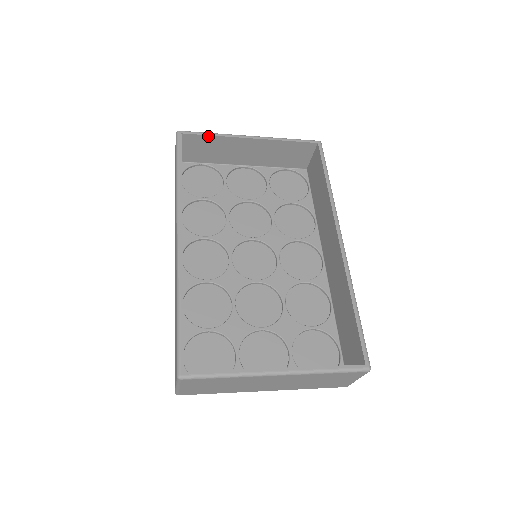
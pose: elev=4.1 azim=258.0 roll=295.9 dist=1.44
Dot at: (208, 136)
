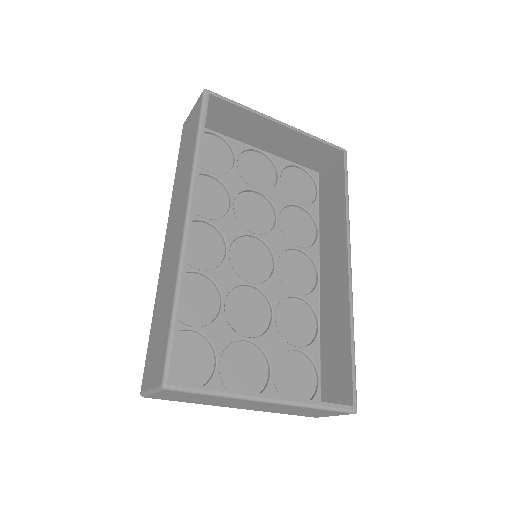
Dot at: (237, 106)
